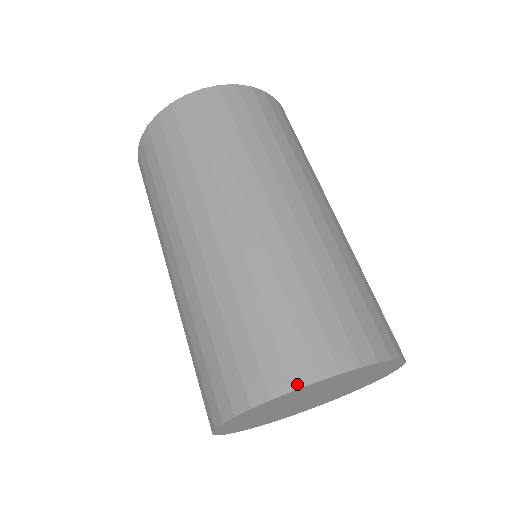
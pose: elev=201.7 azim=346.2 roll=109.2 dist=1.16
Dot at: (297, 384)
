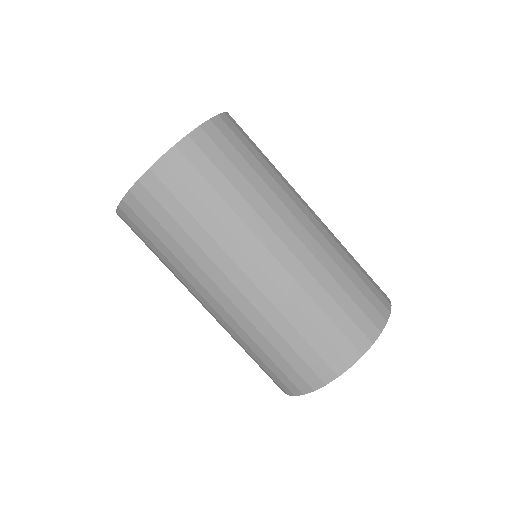
Dot at: (315, 388)
